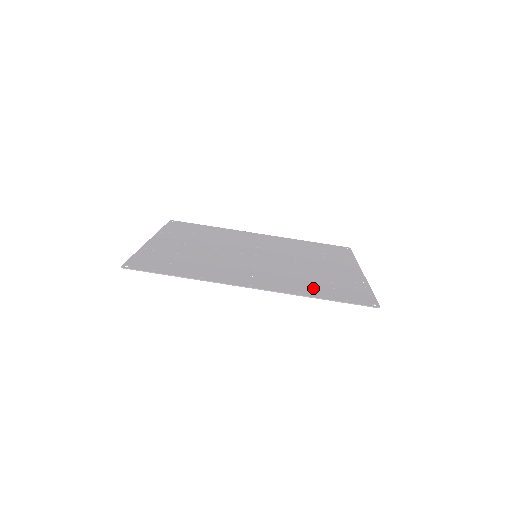
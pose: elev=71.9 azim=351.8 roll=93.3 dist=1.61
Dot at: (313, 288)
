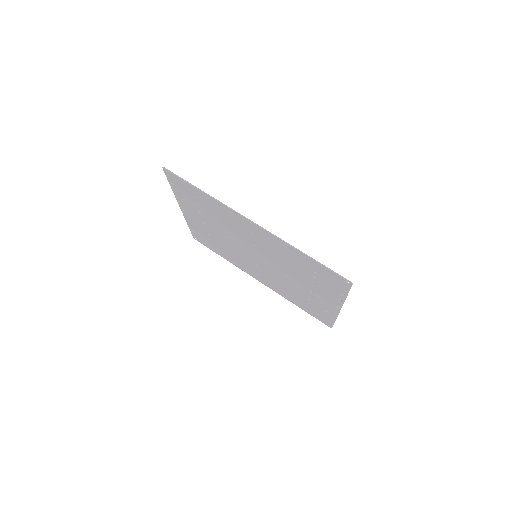
Dot at: (299, 258)
